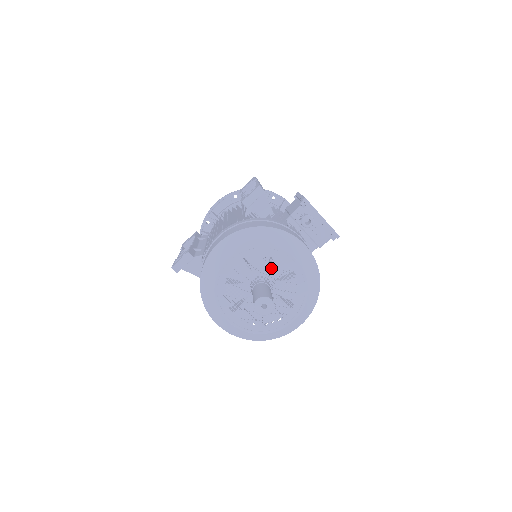
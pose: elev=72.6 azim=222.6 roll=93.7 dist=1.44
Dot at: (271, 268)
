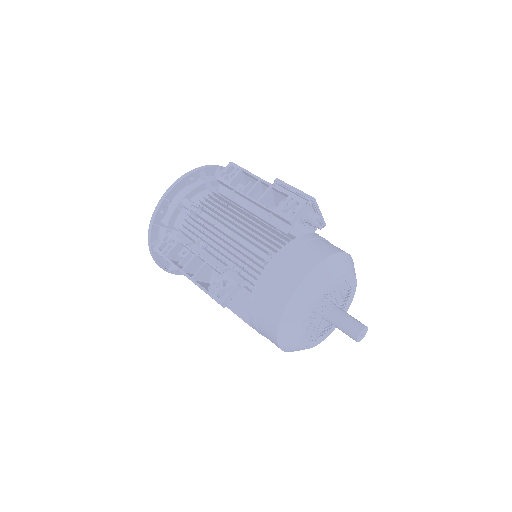
Dot at: (340, 291)
